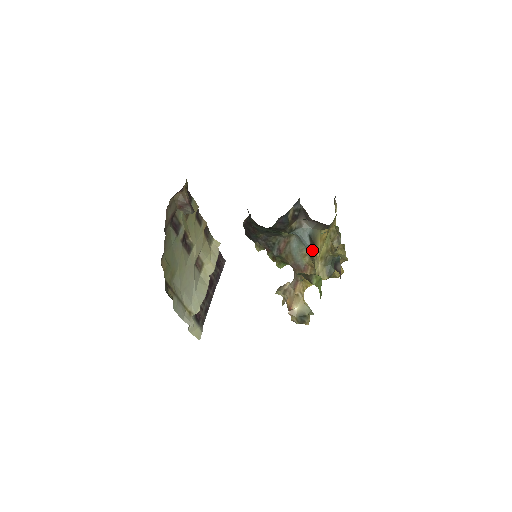
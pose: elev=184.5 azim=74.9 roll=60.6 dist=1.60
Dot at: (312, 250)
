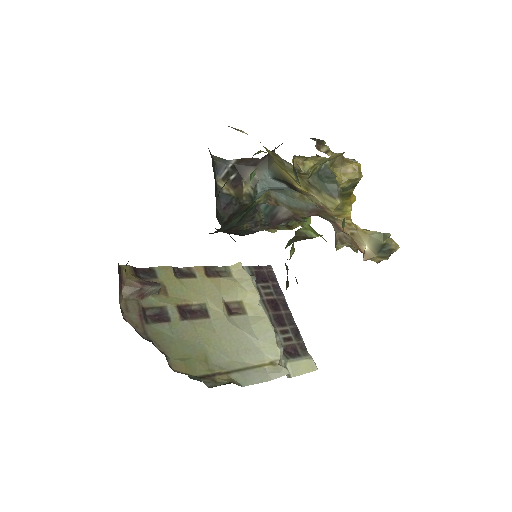
Dot at: (294, 189)
